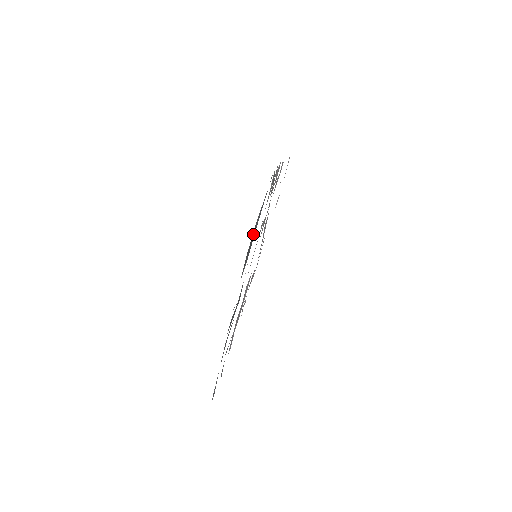
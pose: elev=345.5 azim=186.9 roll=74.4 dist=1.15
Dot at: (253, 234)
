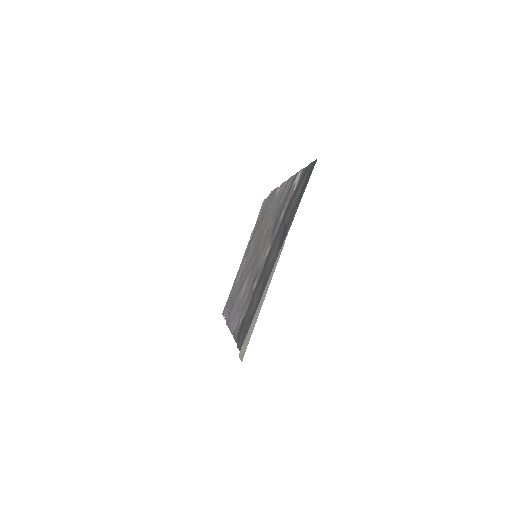
Dot at: (294, 204)
